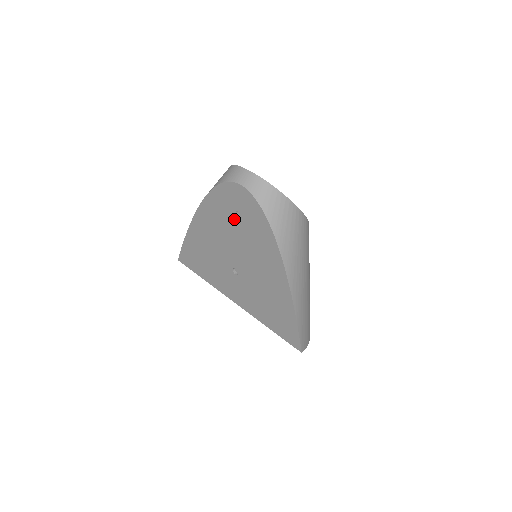
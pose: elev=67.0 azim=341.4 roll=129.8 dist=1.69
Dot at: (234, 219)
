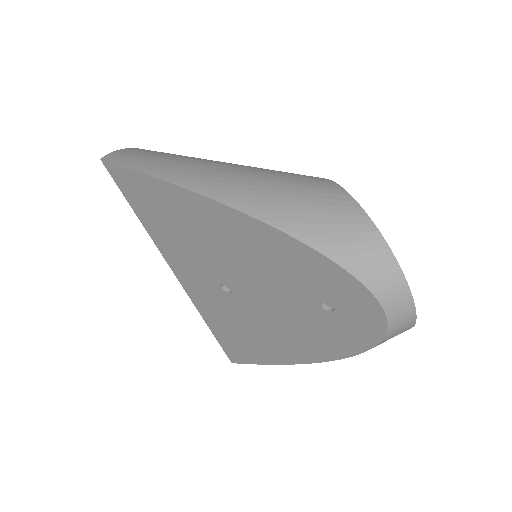
Dot at: (312, 297)
